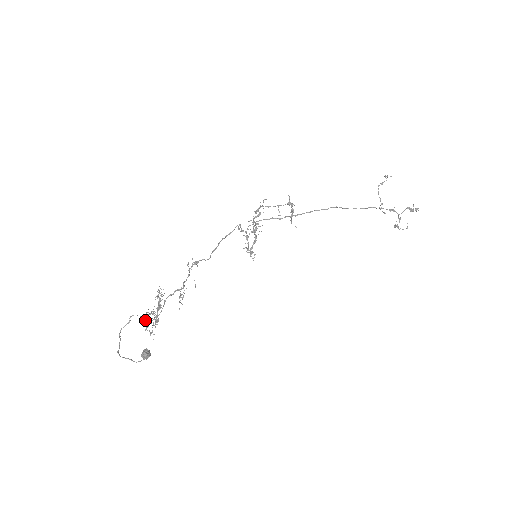
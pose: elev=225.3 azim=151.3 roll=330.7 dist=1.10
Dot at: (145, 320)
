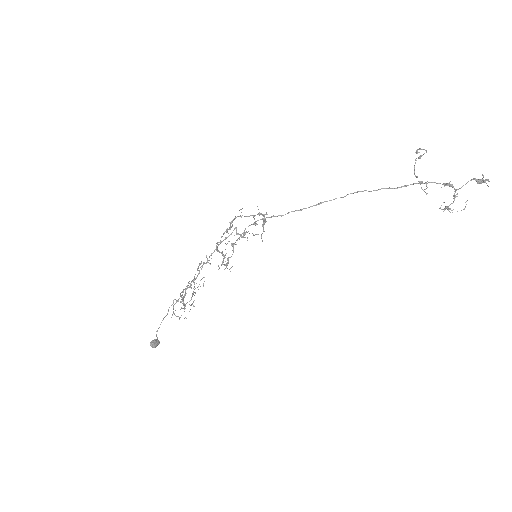
Dot at: (173, 308)
